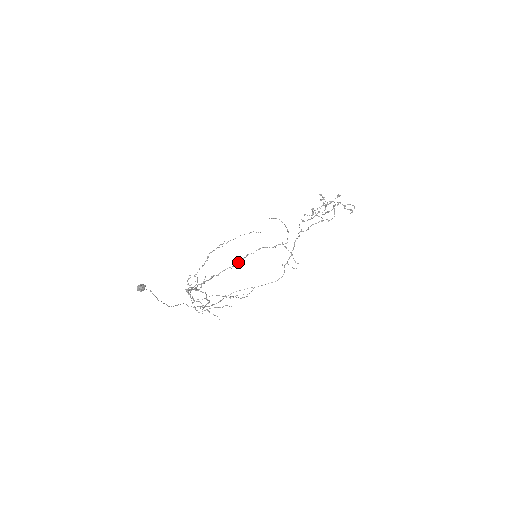
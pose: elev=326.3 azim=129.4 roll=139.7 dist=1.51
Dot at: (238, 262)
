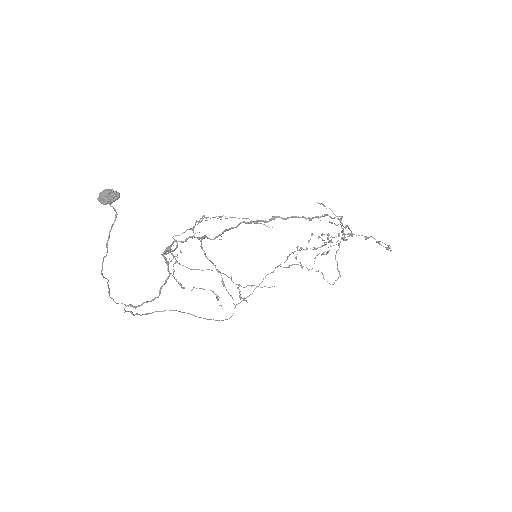
Dot at: (315, 216)
